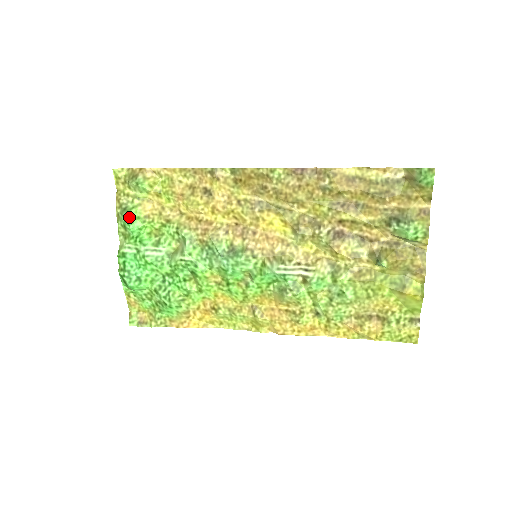
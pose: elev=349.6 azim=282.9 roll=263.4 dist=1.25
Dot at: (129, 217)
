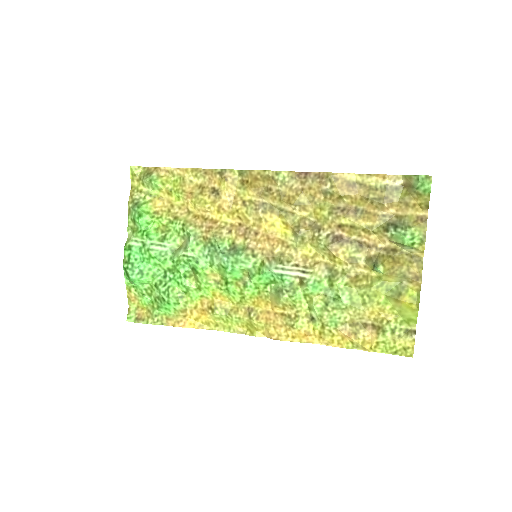
Dot at: (139, 211)
